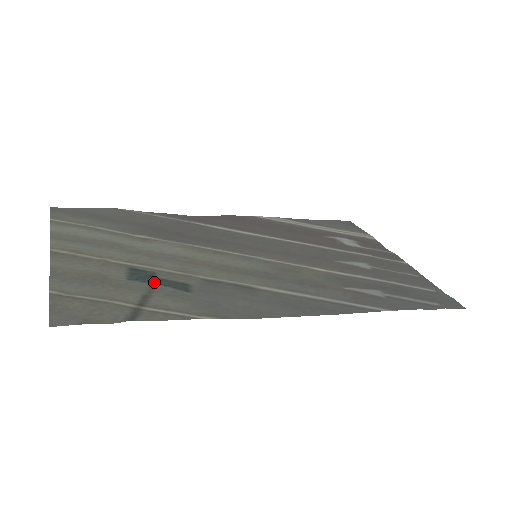
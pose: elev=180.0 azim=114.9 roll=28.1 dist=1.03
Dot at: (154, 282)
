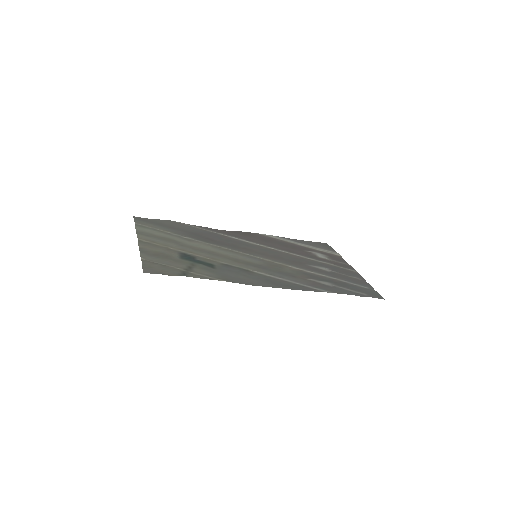
Dot at: (195, 261)
